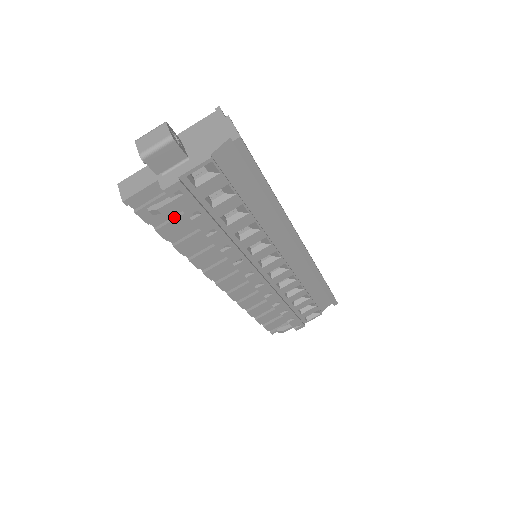
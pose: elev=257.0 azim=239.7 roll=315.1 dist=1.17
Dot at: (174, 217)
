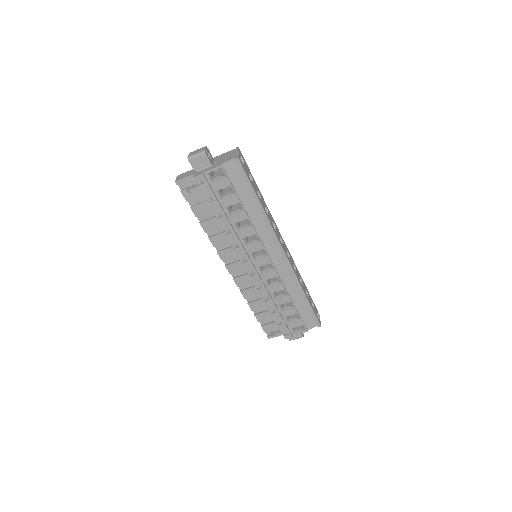
Dot at: (202, 202)
